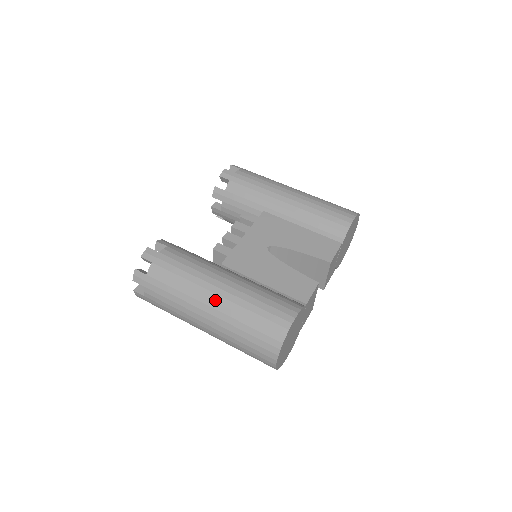
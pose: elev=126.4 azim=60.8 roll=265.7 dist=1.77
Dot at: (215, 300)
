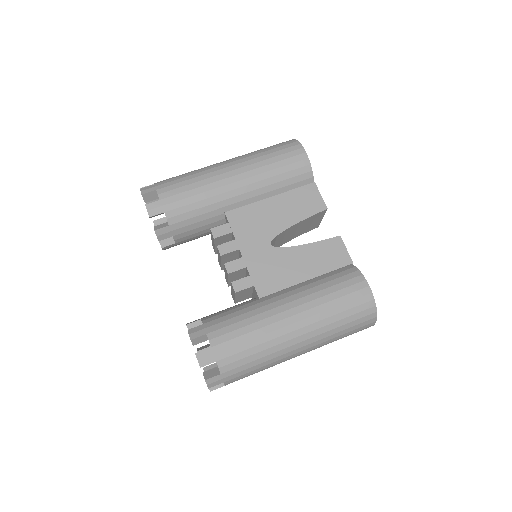
Dot at: (300, 335)
